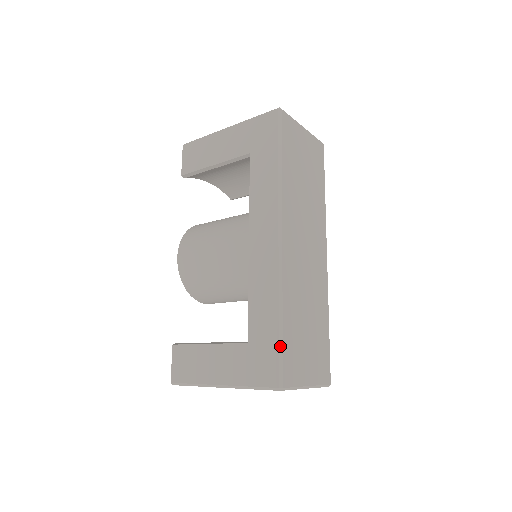
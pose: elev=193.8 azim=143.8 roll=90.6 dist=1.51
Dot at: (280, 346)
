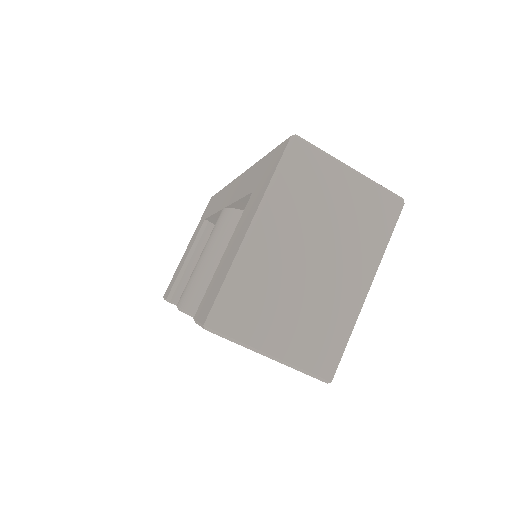
Dot at: occluded
